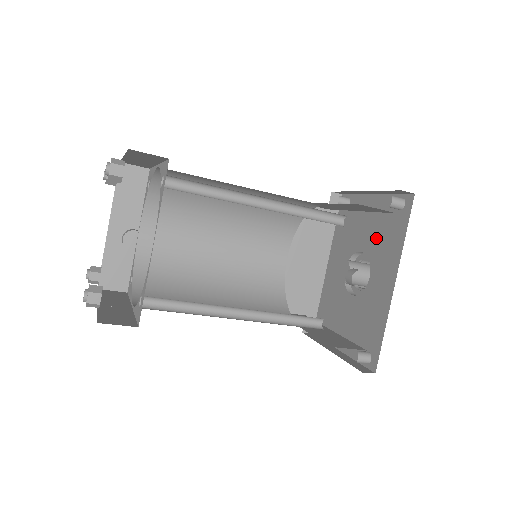
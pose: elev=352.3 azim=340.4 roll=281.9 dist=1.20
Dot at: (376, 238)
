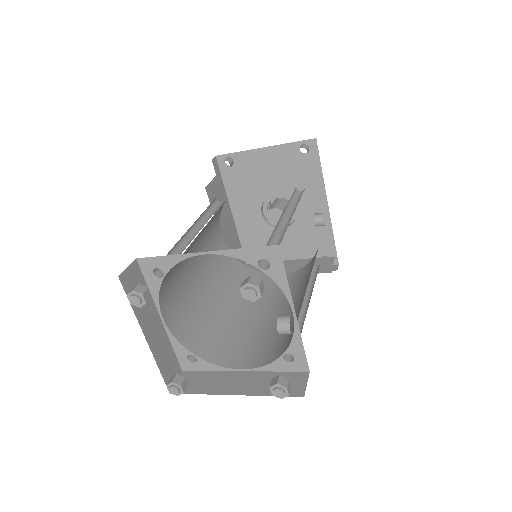
Dot at: (288, 180)
